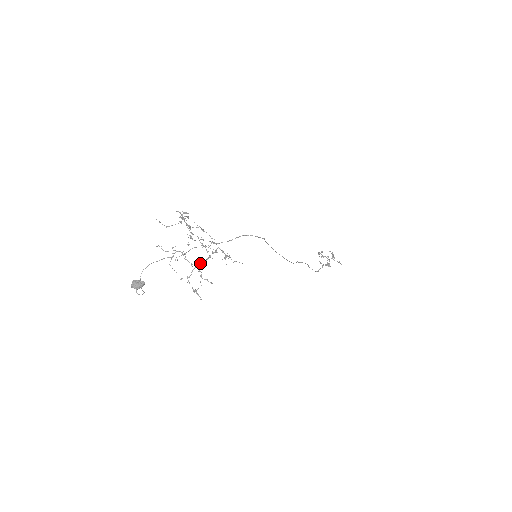
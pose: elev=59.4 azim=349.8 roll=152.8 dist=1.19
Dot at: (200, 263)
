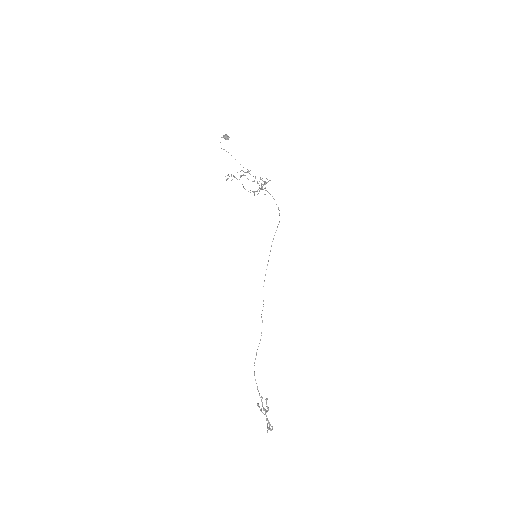
Dot at: occluded
